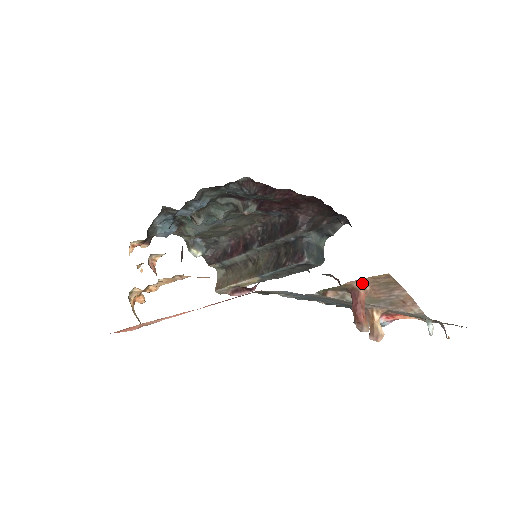
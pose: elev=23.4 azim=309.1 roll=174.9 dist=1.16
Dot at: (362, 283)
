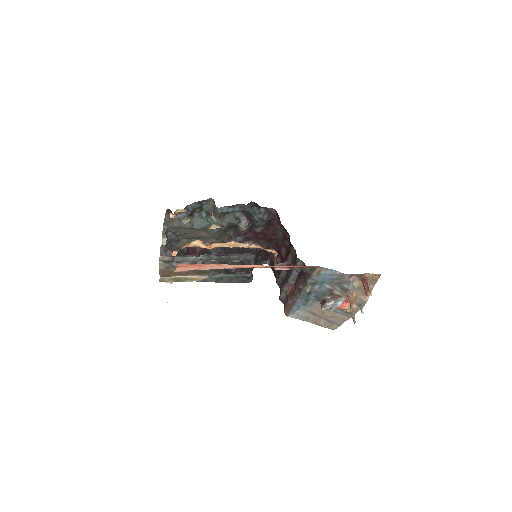
Dot at: (369, 276)
